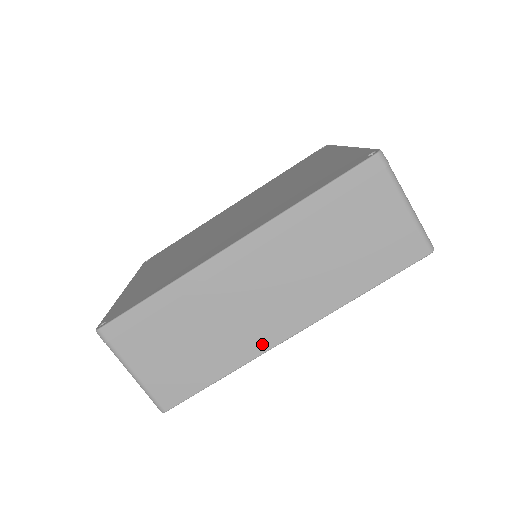
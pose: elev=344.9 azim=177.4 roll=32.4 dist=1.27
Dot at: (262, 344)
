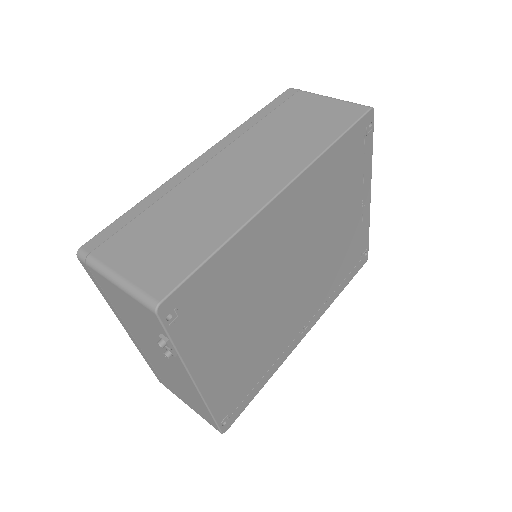
Dot at: (254, 205)
